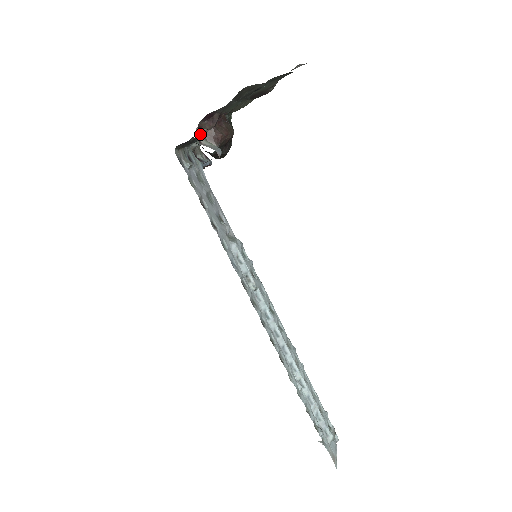
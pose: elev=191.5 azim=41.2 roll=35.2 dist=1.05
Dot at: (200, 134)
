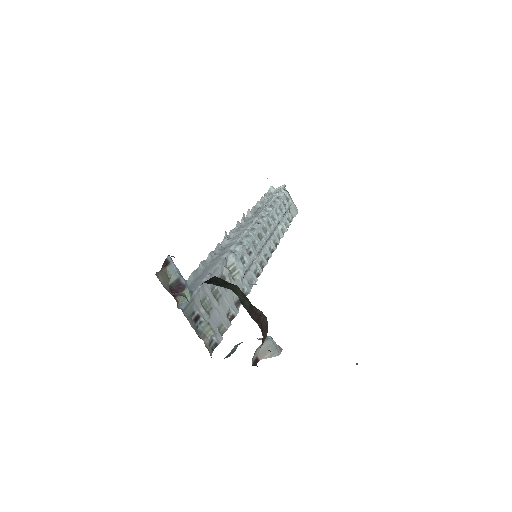
Dot at: (253, 358)
